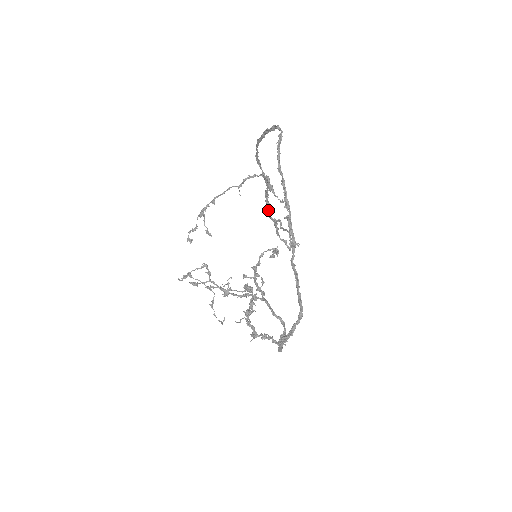
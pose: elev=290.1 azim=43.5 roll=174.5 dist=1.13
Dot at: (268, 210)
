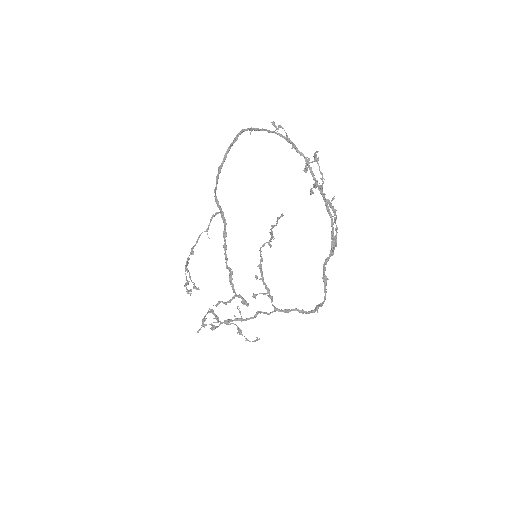
Dot at: (226, 258)
